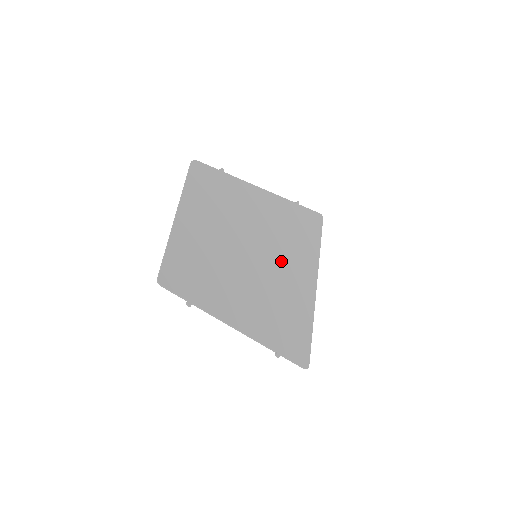
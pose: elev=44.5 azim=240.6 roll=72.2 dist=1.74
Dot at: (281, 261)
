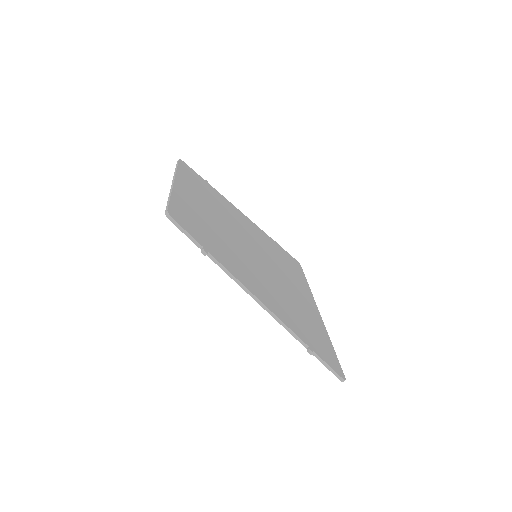
Dot at: (280, 273)
